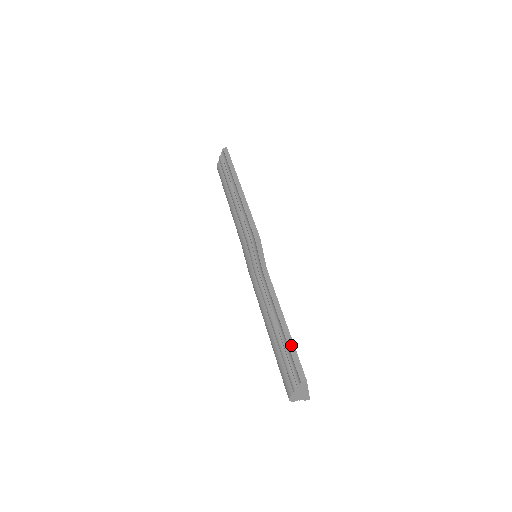
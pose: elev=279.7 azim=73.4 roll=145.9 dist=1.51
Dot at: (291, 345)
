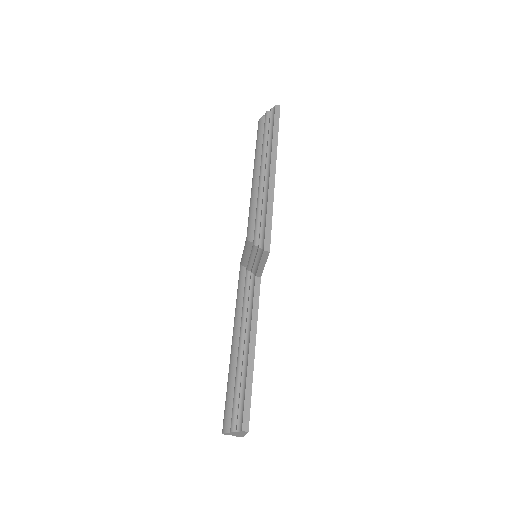
Dot at: (249, 382)
